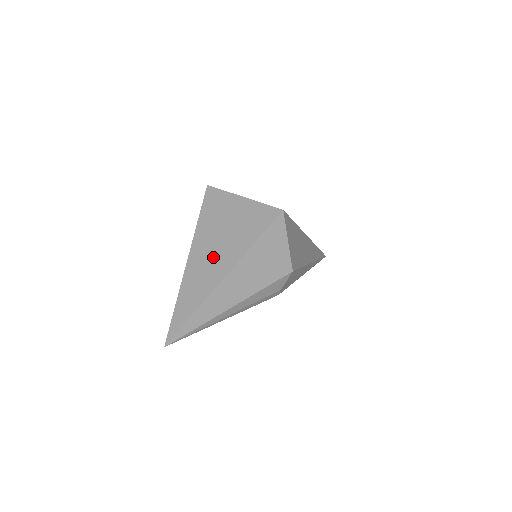
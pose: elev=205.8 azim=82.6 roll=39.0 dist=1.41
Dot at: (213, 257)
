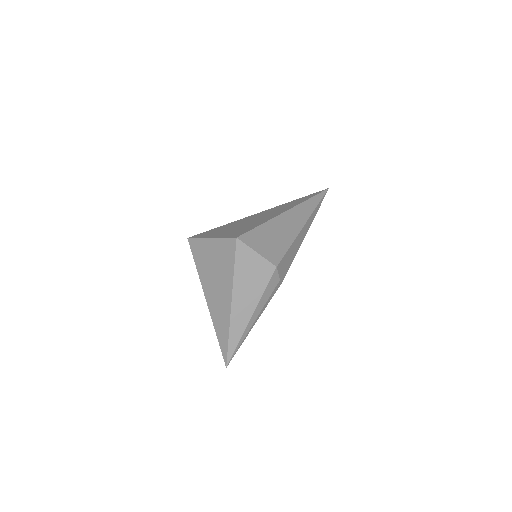
Dot at: (218, 294)
